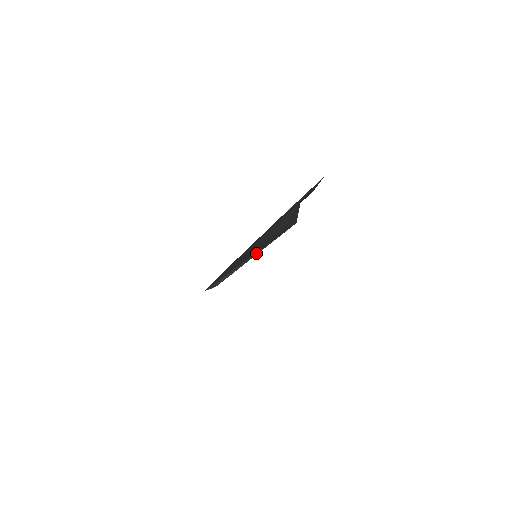
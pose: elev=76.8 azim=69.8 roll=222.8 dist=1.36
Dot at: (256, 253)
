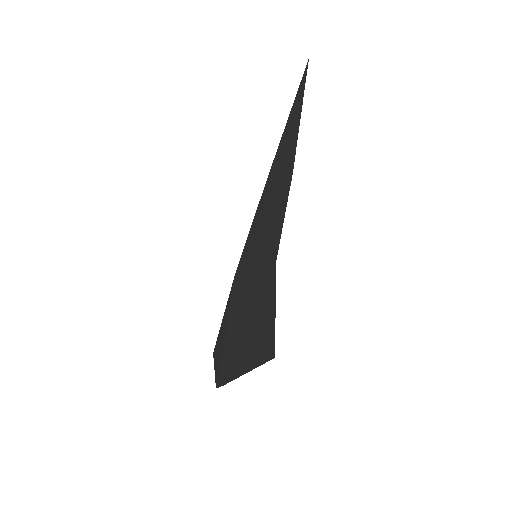
Dot at: occluded
